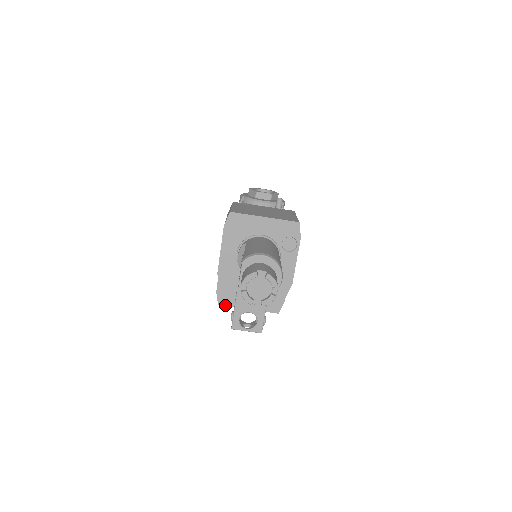
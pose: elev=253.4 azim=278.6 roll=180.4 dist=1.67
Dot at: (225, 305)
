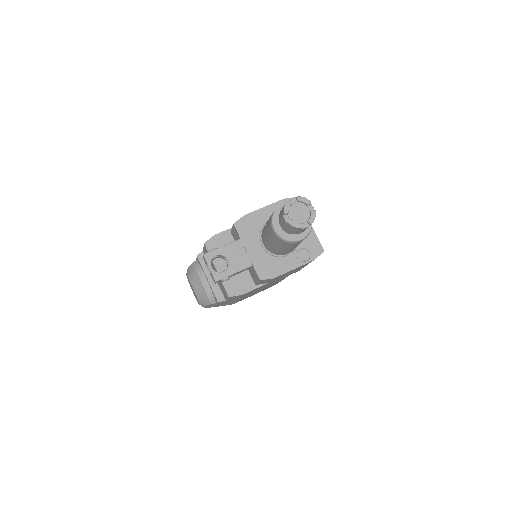
Dot at: (208, 248)
